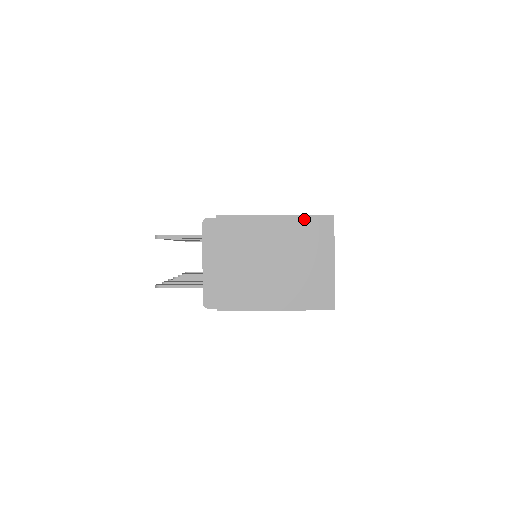
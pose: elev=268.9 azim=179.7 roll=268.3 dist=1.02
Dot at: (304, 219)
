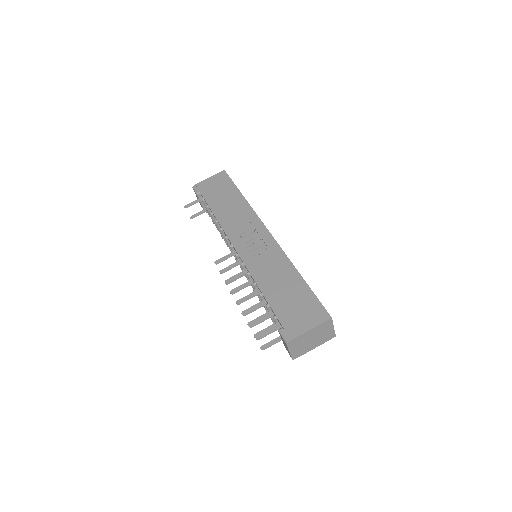
Dot at: (322, 324)
